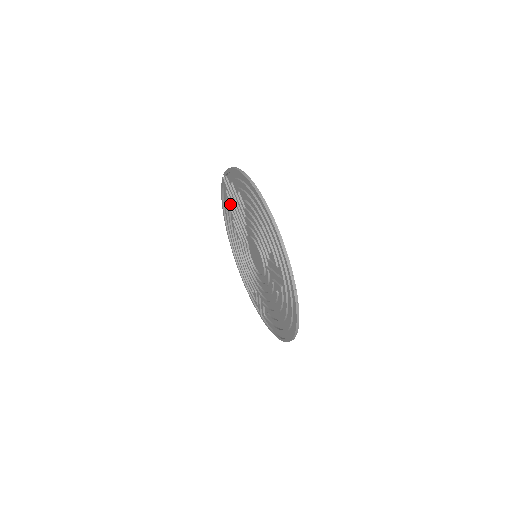
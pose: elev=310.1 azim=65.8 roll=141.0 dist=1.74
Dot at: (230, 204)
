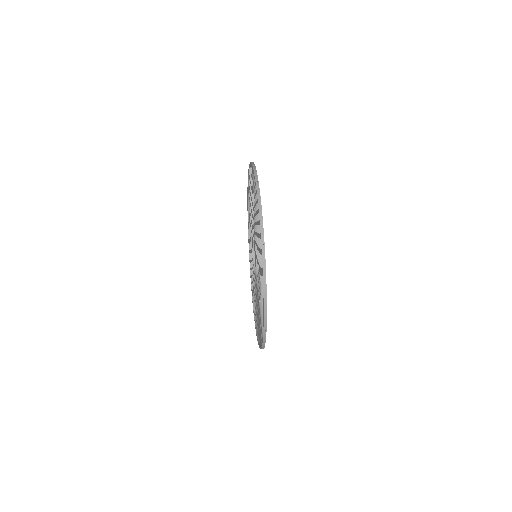
Dot at: occluded
